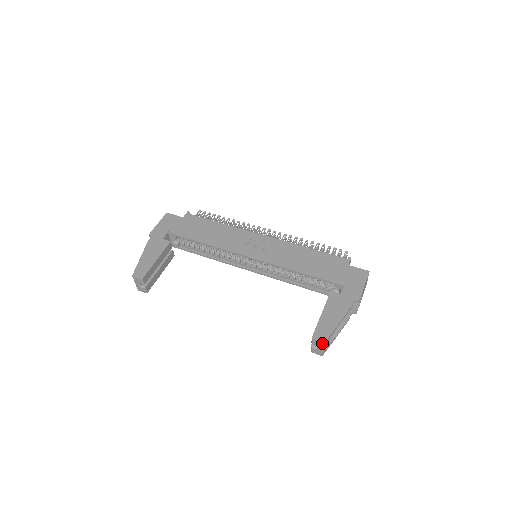
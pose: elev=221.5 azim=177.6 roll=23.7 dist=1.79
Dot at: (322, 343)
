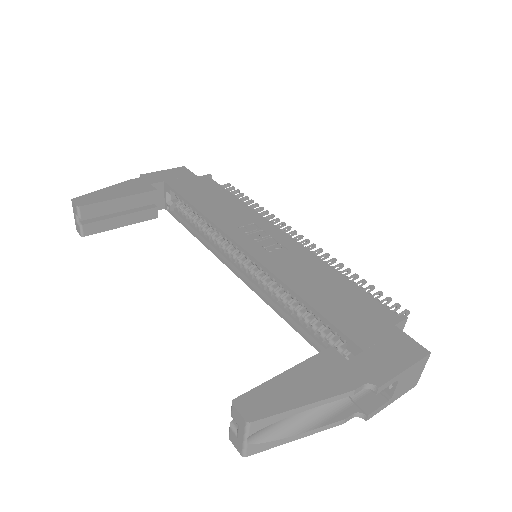
Dot at: (244, 421)
